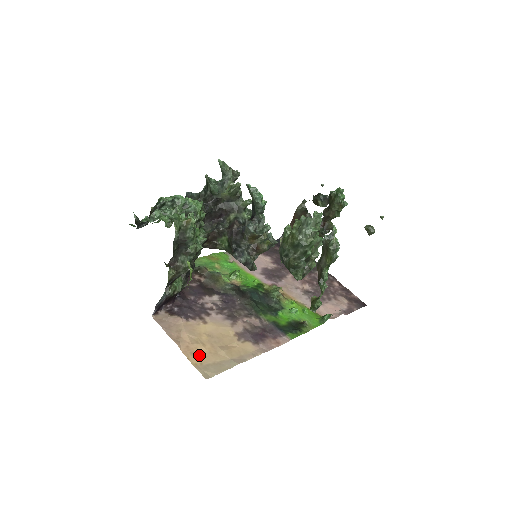
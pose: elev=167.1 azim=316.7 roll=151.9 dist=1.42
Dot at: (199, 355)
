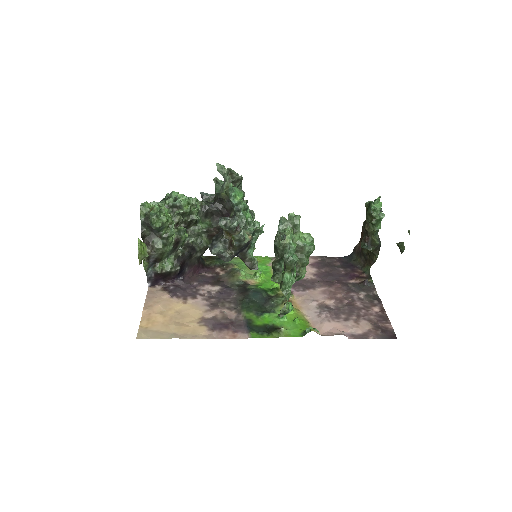
Dot at: (152, 322)
